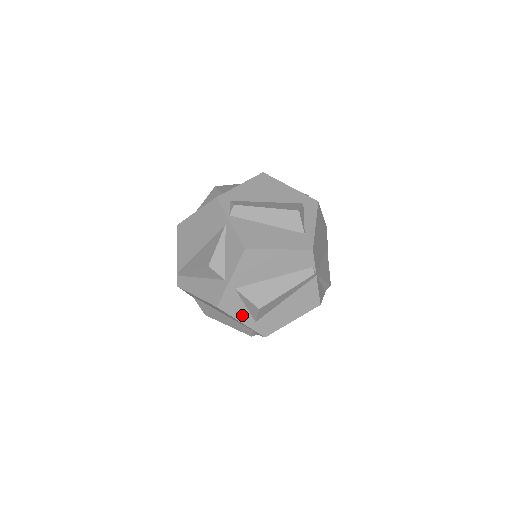
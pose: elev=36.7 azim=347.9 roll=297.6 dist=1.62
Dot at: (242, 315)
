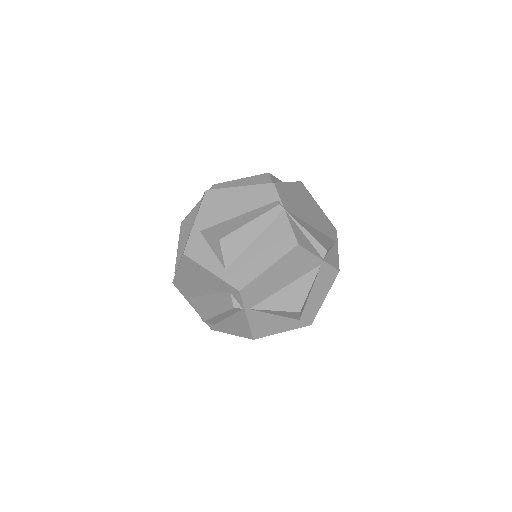
Dot at: (210, 262)
